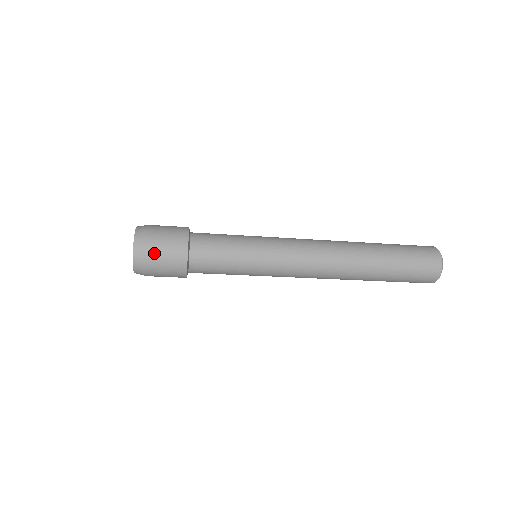
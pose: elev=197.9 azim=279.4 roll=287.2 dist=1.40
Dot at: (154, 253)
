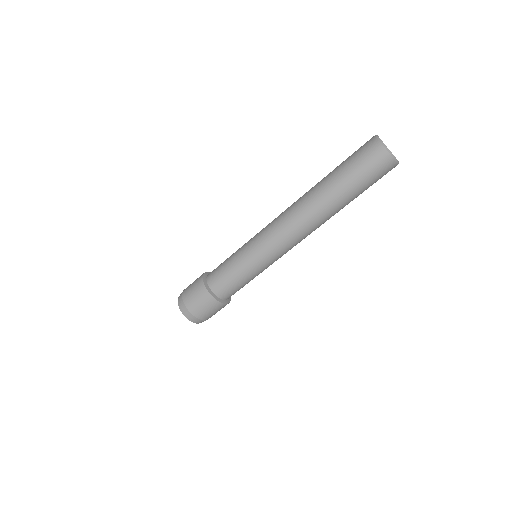
Dot at: occluded
